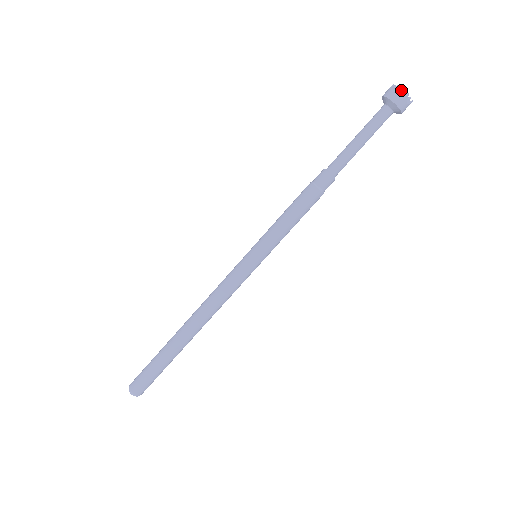
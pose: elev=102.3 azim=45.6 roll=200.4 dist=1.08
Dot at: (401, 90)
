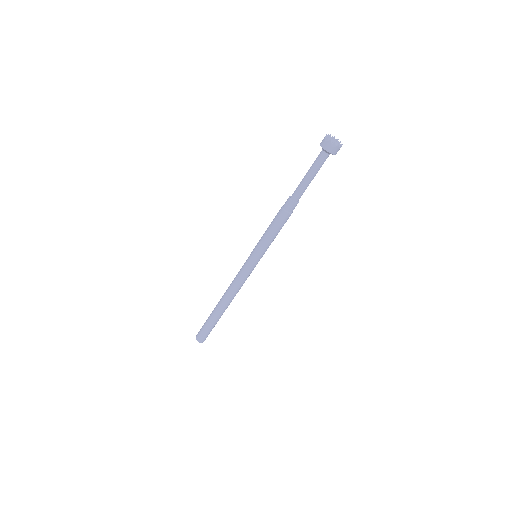
Dot at: (333, 143)
